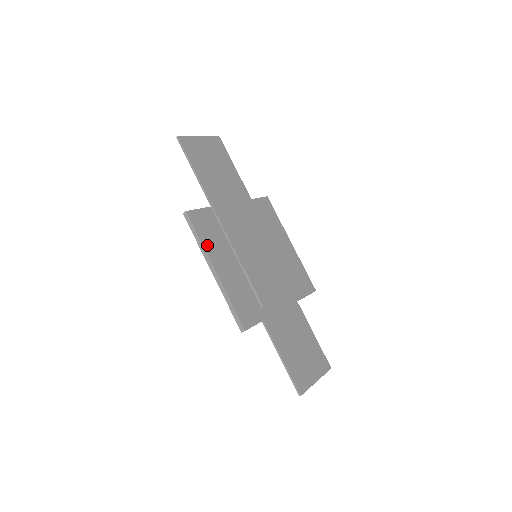
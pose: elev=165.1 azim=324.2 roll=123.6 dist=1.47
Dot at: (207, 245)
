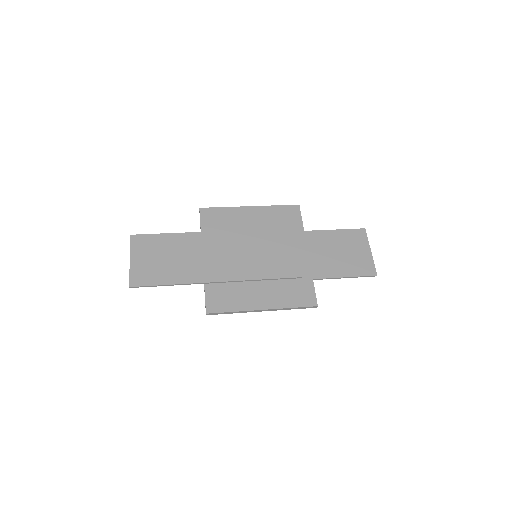
Dot at: (240, 307)
